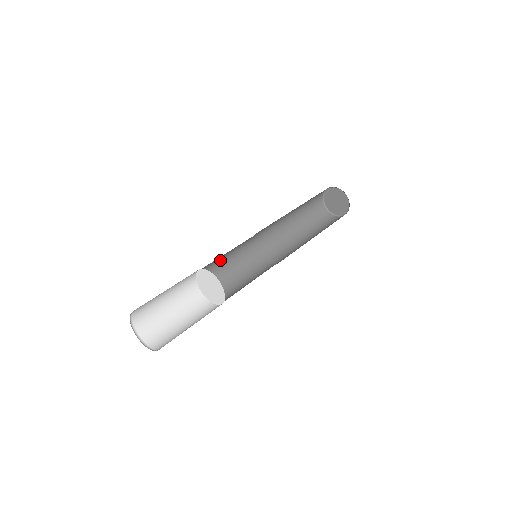
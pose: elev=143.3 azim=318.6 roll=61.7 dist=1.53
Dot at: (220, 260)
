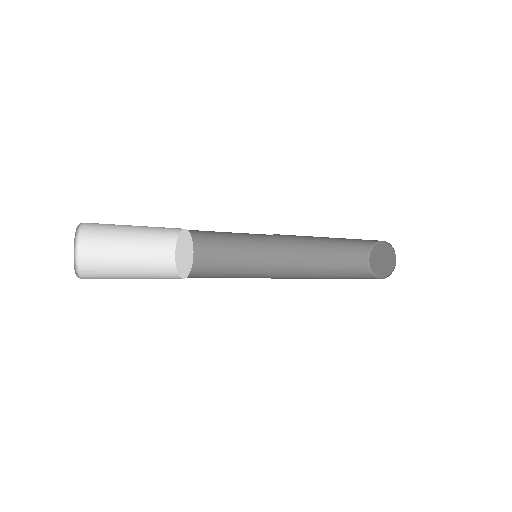
Dot at: (212, 264)
